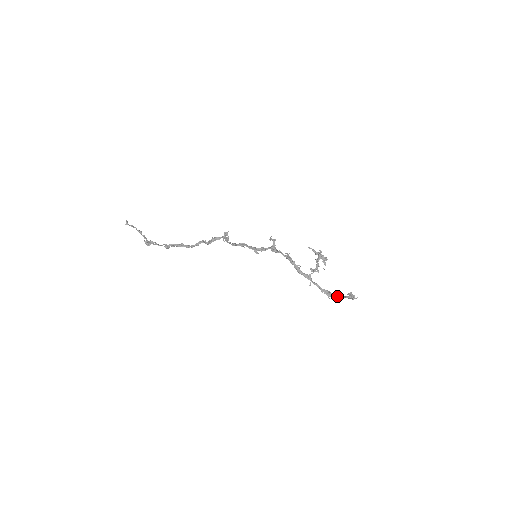
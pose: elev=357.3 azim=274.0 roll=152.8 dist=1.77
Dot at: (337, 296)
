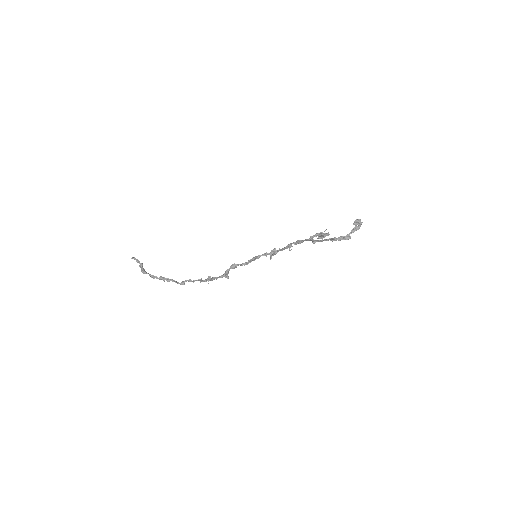
Dot at: (344, 236)
